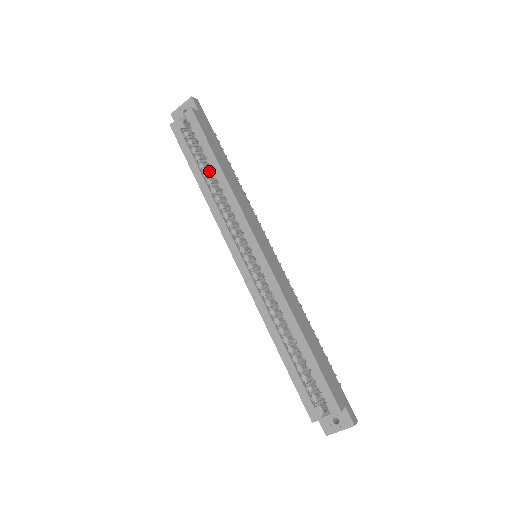
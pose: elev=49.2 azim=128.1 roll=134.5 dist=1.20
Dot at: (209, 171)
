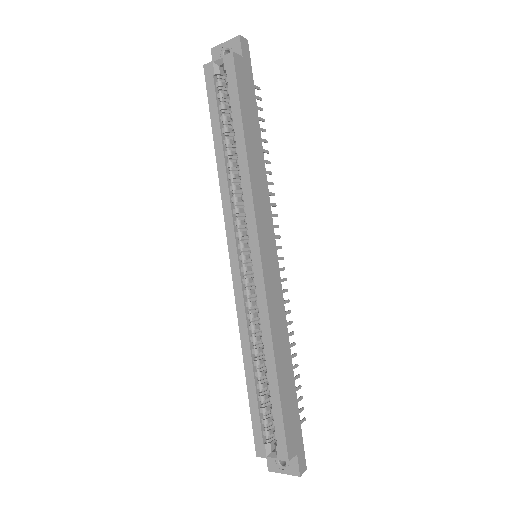
Dot at: occluded
